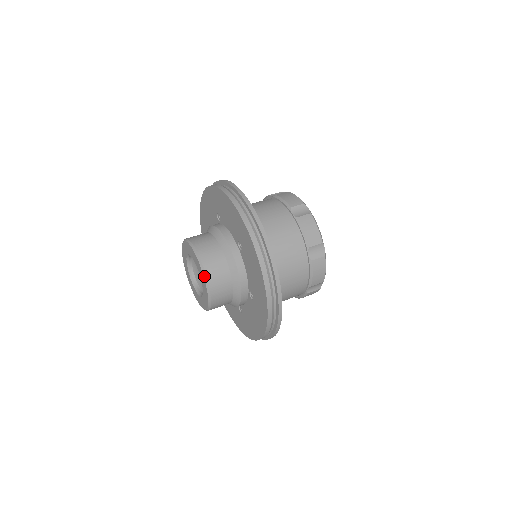
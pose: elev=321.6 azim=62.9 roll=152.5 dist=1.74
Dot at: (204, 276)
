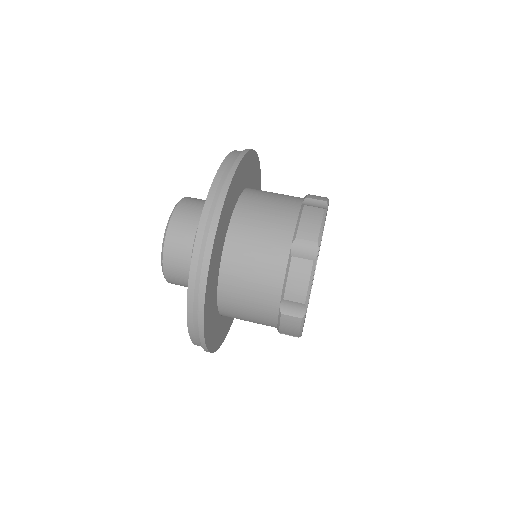
Dot at: (168, 221)
